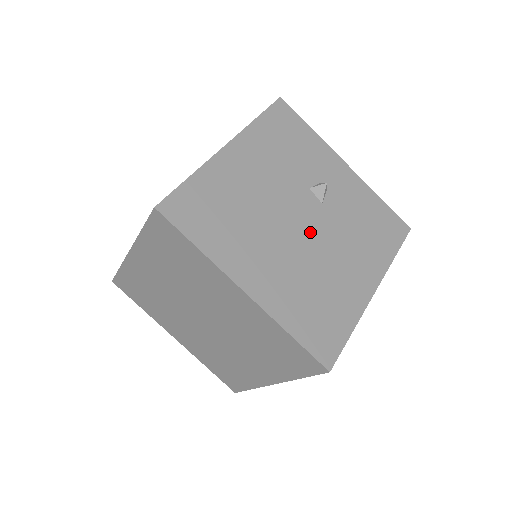
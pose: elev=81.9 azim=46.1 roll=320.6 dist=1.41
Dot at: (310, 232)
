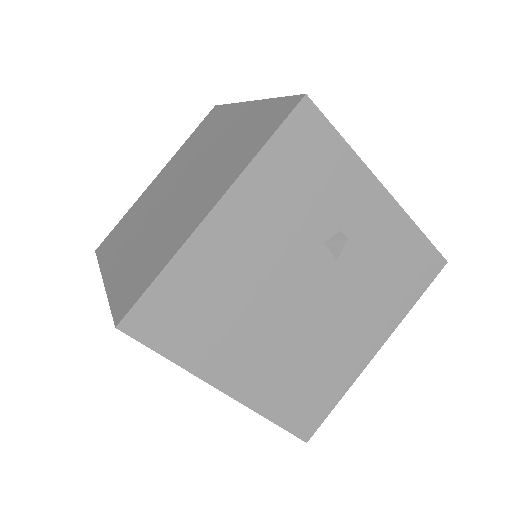
Dot at: (313, 303)
